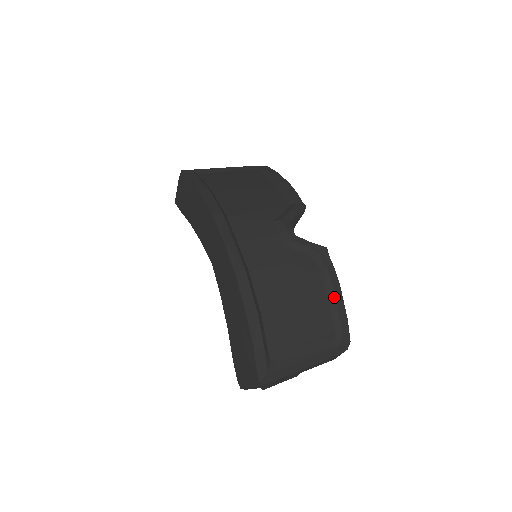
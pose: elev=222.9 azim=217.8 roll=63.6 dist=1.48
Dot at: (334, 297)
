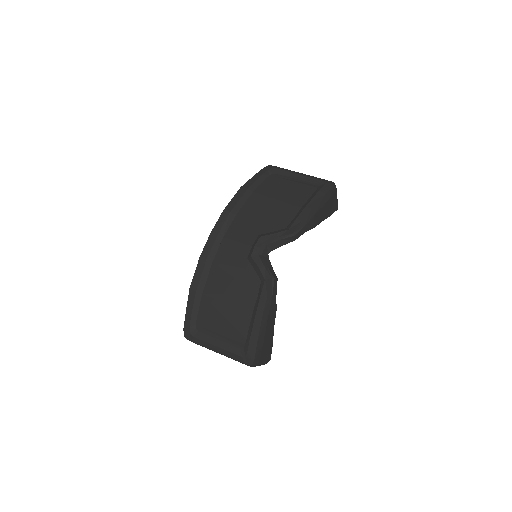
Dot at: (254, 318)
